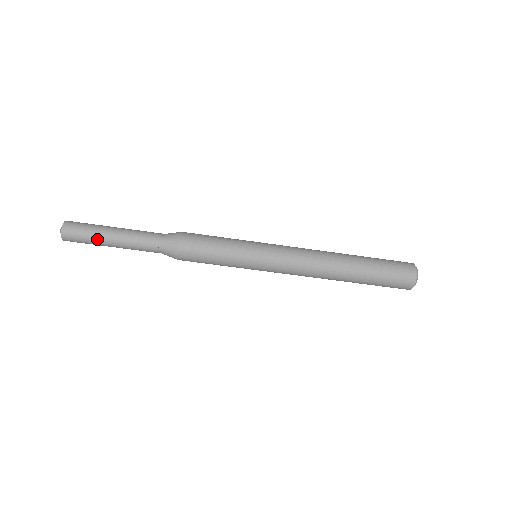
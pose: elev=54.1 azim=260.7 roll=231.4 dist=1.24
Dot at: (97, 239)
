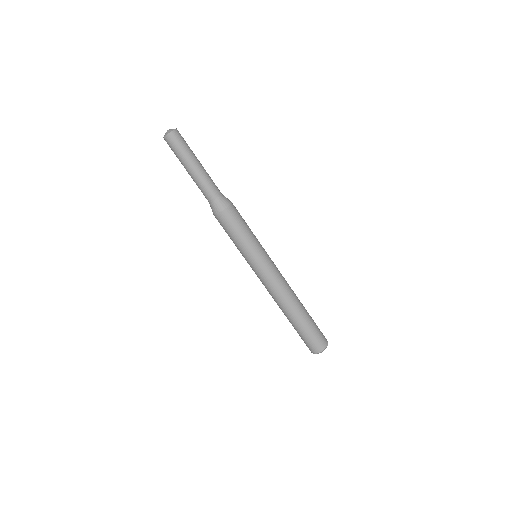
Dot at: (187, 156)
